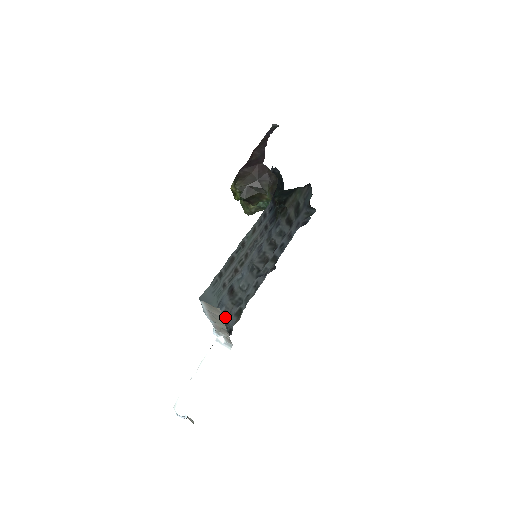
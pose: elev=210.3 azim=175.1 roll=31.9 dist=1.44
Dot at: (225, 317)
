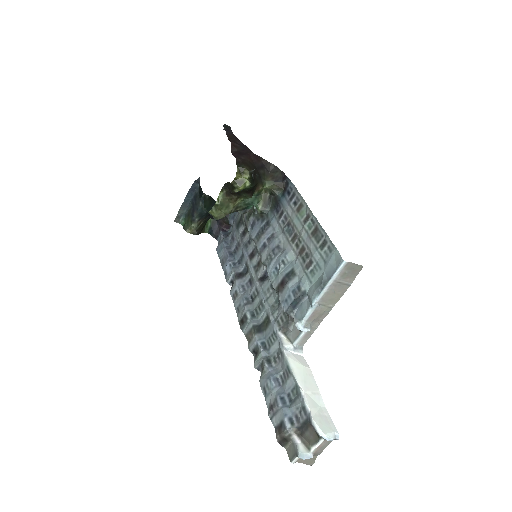
Dot at: (287, 316)
